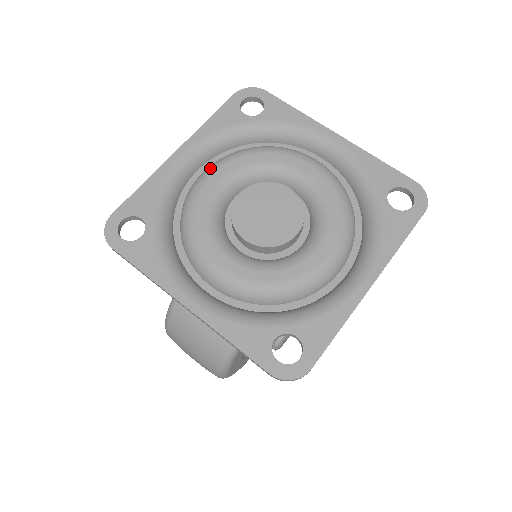
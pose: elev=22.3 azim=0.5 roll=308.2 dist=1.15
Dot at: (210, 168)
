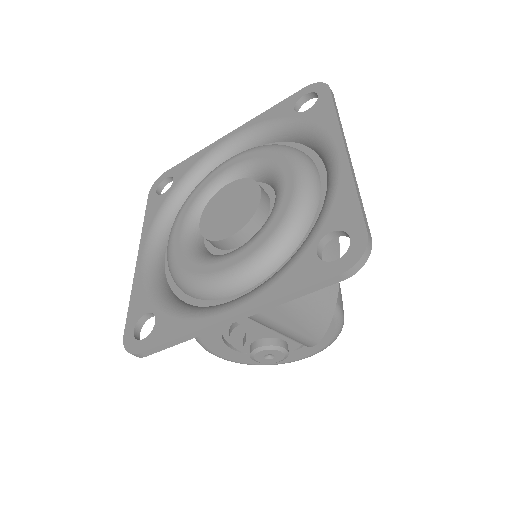
Dot at: occluded
